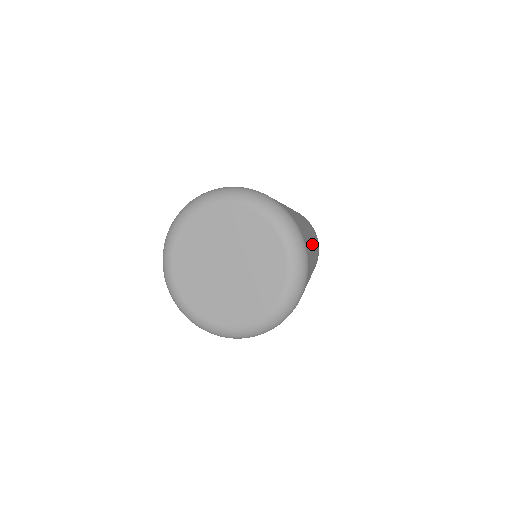
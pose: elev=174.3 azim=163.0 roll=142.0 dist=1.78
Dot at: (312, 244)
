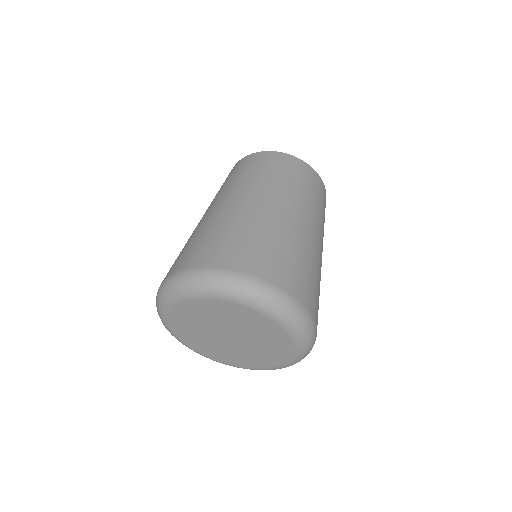
Dot at: (318, 254)
